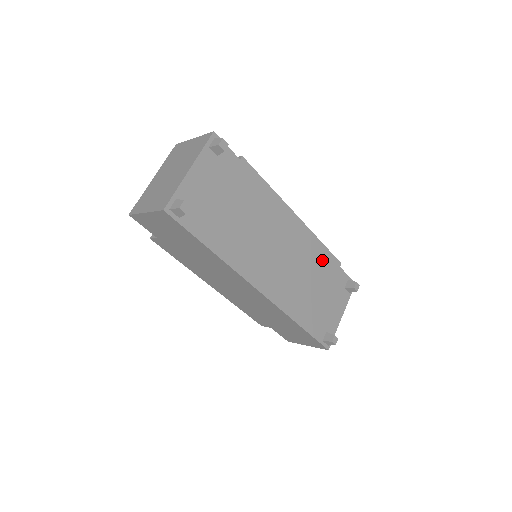
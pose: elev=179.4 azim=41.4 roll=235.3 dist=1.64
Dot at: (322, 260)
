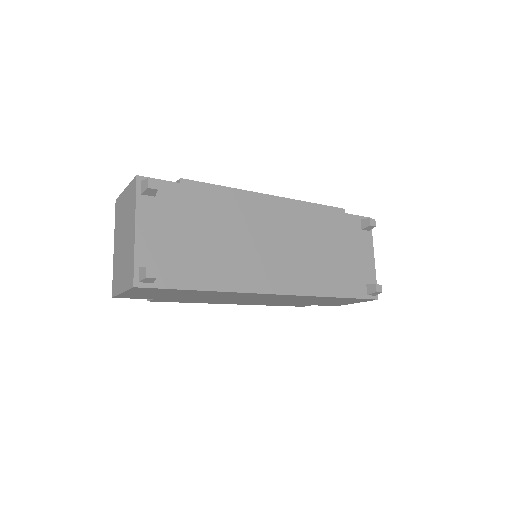
Dot at: (323, 220)
